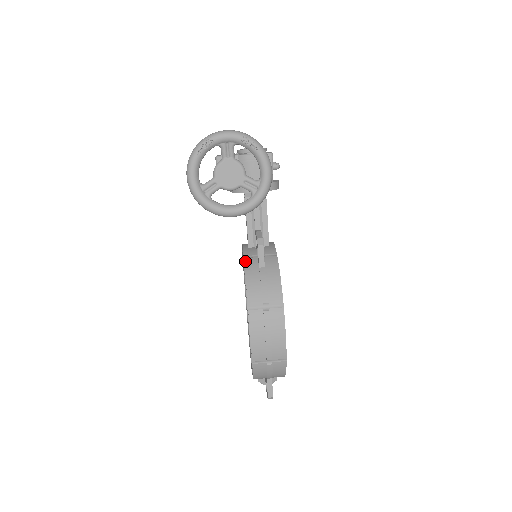
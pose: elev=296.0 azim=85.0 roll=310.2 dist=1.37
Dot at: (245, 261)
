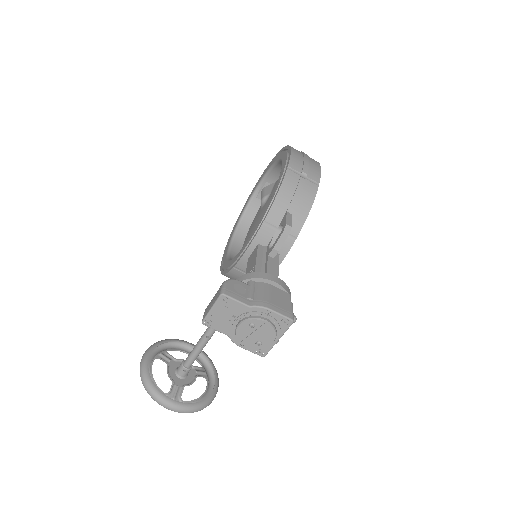
Dot at: (232, 271)
